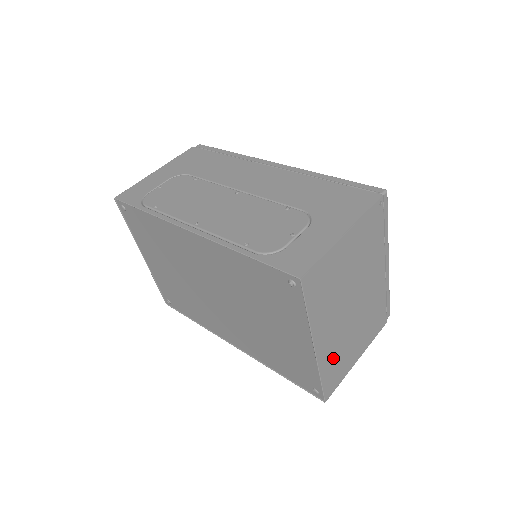
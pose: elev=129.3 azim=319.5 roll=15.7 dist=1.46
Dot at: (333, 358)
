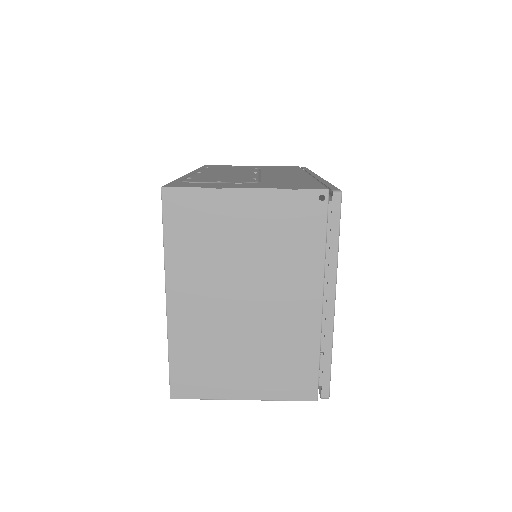
Dot at: (196, 346)
